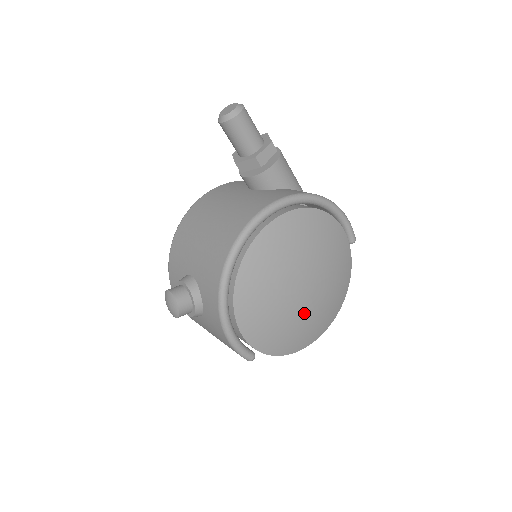
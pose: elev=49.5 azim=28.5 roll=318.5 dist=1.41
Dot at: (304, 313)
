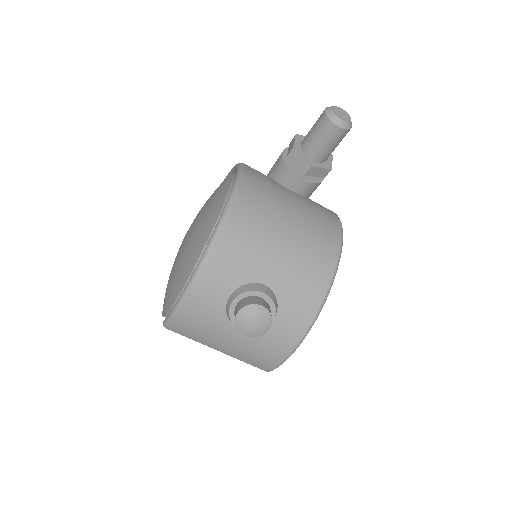
Dot at: occluded
